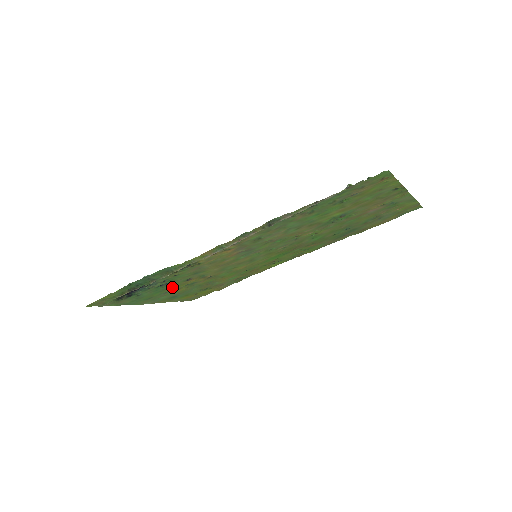
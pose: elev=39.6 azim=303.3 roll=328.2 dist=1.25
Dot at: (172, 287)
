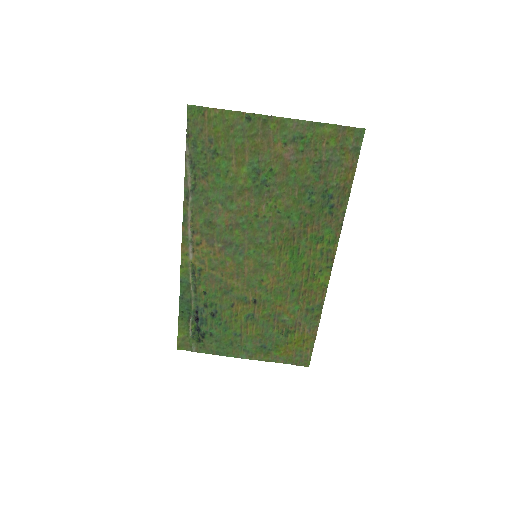
Dot at: (232, 321)
